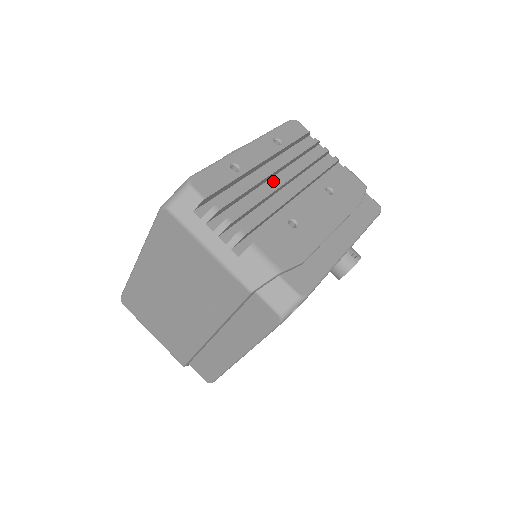
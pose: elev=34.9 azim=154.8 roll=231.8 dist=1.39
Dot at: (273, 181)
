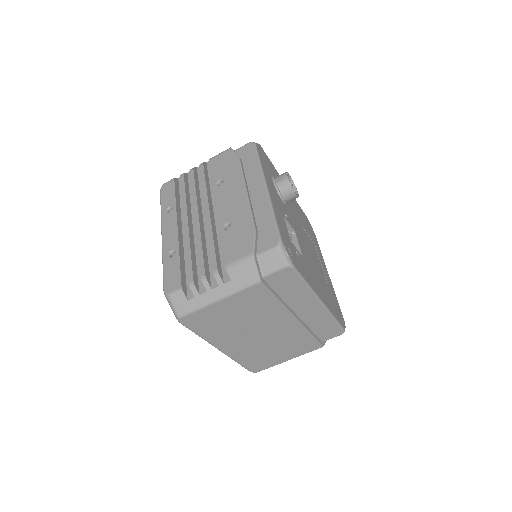
Dot at: occluded
